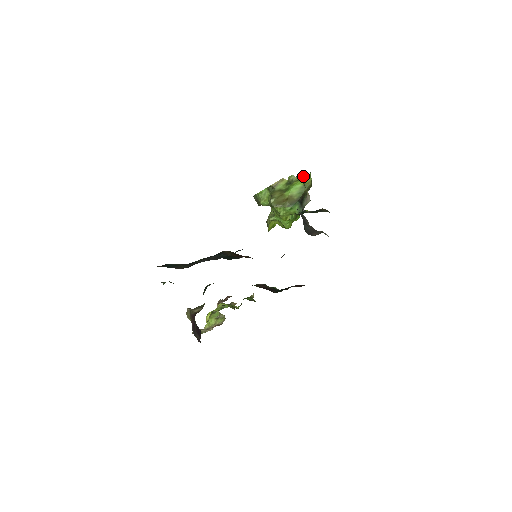
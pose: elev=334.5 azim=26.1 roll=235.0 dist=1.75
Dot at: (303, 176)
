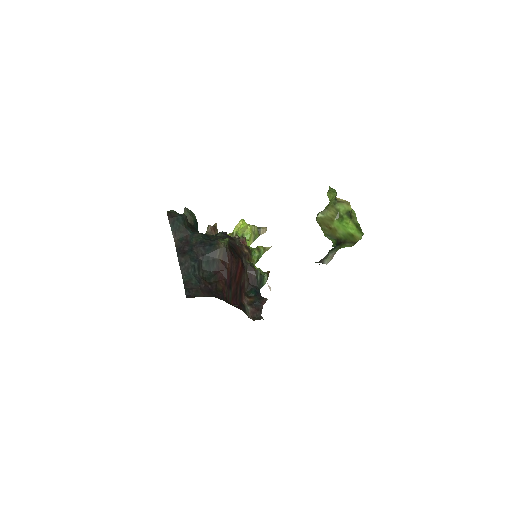
Dot at: occluded
